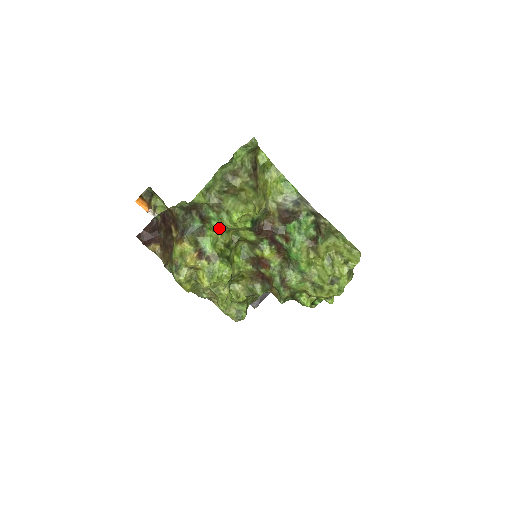
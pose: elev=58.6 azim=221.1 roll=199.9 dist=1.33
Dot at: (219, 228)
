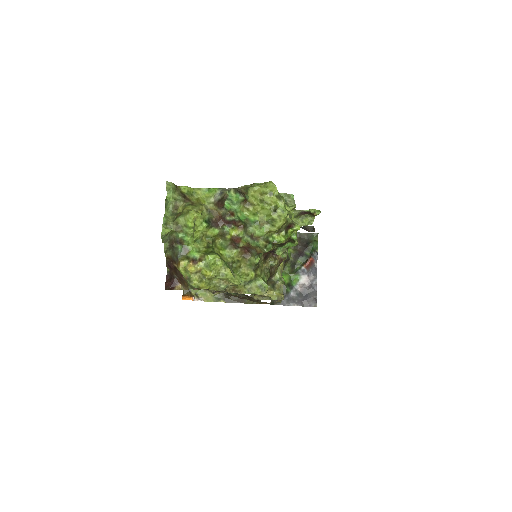
Dot at: (190, 239)
